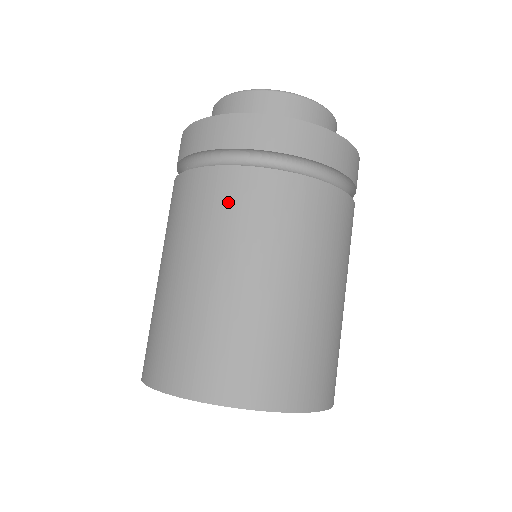
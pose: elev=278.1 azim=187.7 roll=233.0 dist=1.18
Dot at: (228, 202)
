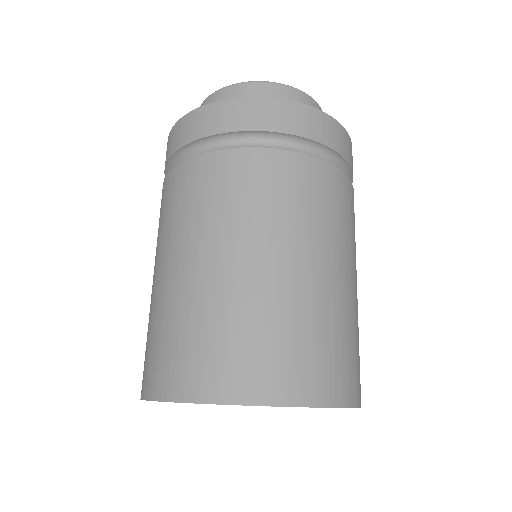
Dot at: (327, 197)
